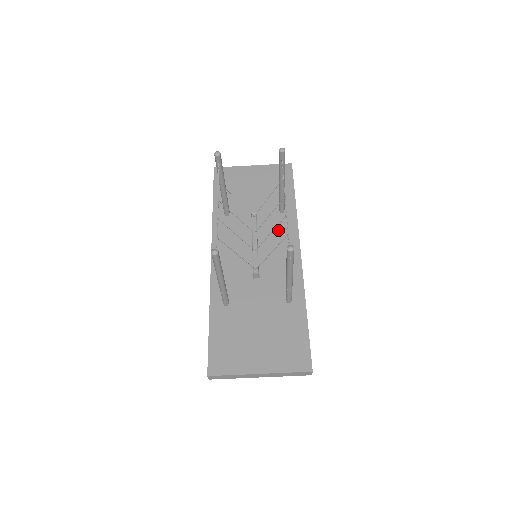
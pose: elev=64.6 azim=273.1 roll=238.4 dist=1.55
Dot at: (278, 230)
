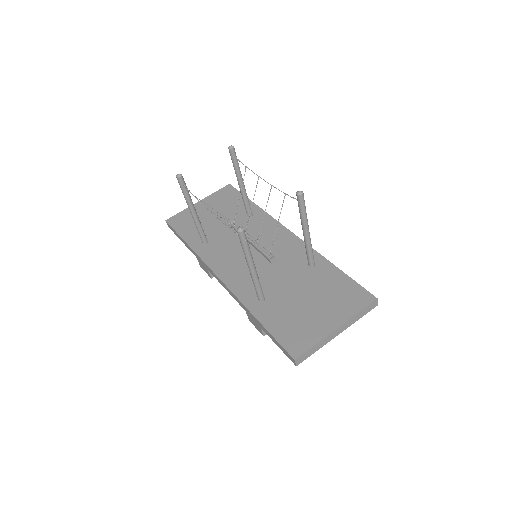
Dot at: (259, 228)
